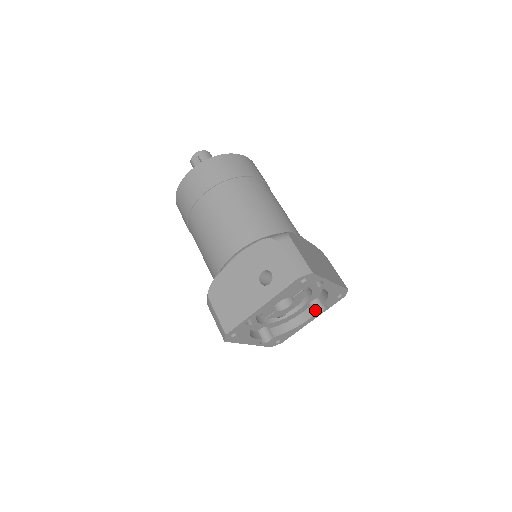
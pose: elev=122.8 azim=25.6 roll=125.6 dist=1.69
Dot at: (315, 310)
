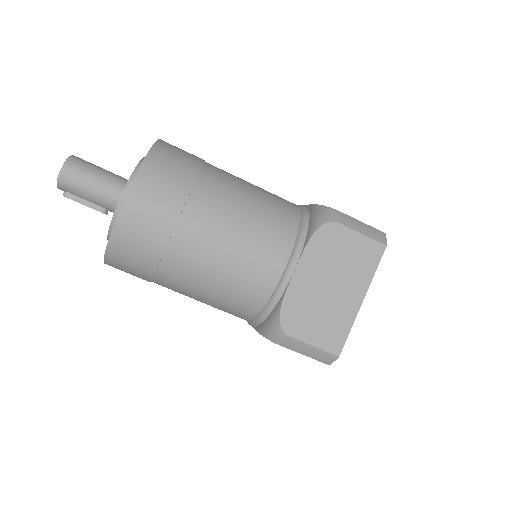
Dot at: occluded
